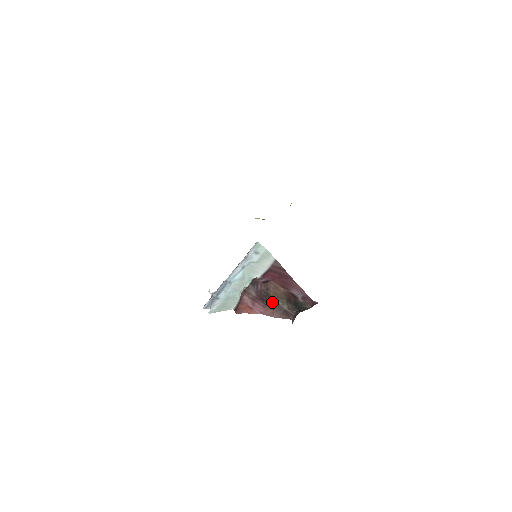
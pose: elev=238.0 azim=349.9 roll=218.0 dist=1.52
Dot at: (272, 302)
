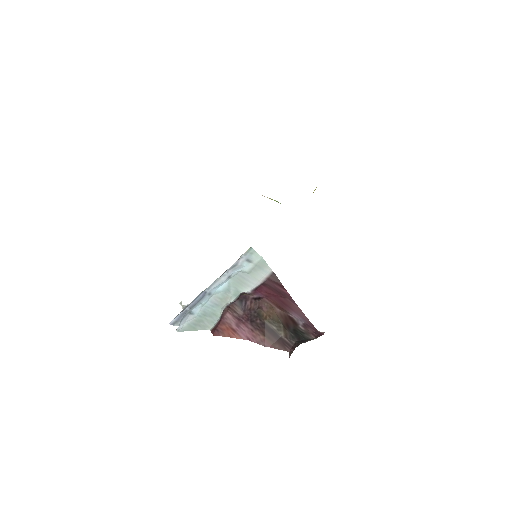
Dot at: (264, 325)
